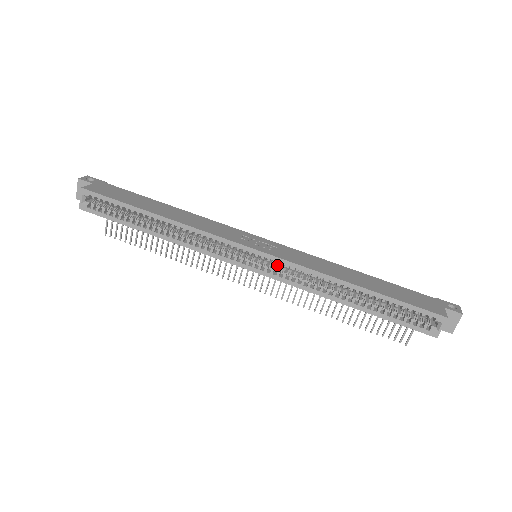
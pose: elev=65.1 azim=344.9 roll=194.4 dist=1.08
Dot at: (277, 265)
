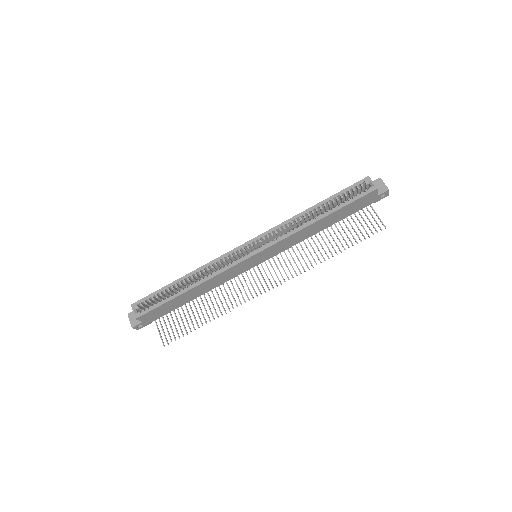
Dot at: (268, 243)
